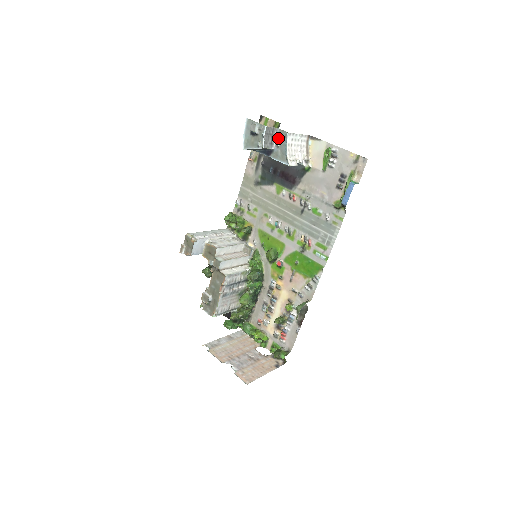
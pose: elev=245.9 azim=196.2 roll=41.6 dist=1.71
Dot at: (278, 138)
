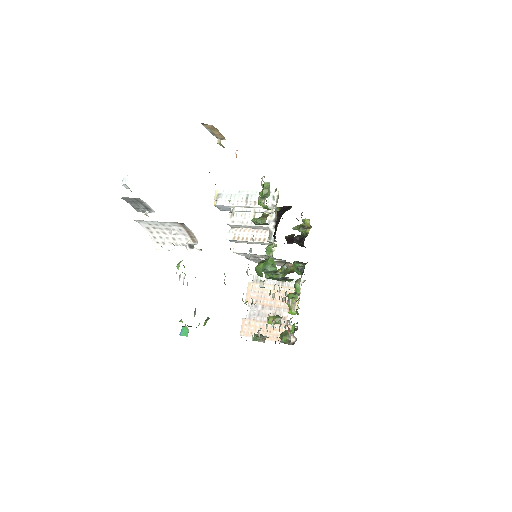
Dot at: occluded
